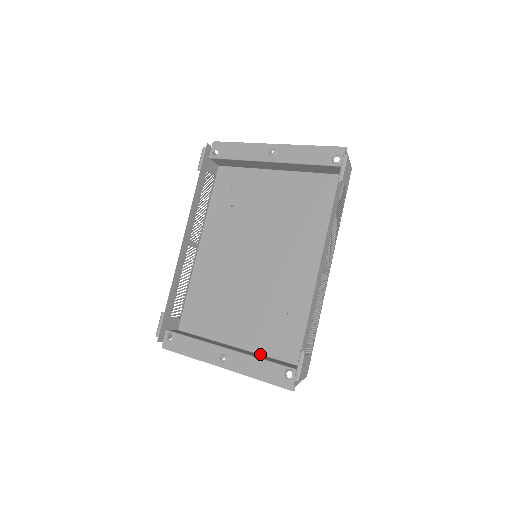
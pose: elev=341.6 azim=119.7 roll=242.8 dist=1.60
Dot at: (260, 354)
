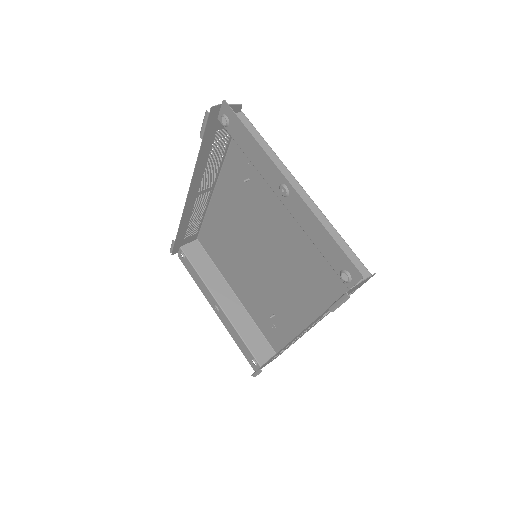
Dot at: (249, 315)
